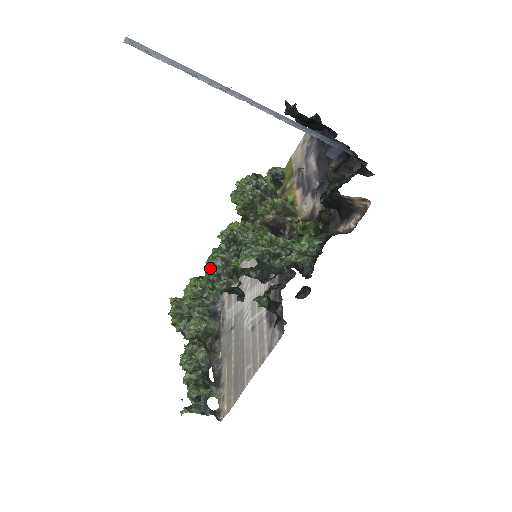
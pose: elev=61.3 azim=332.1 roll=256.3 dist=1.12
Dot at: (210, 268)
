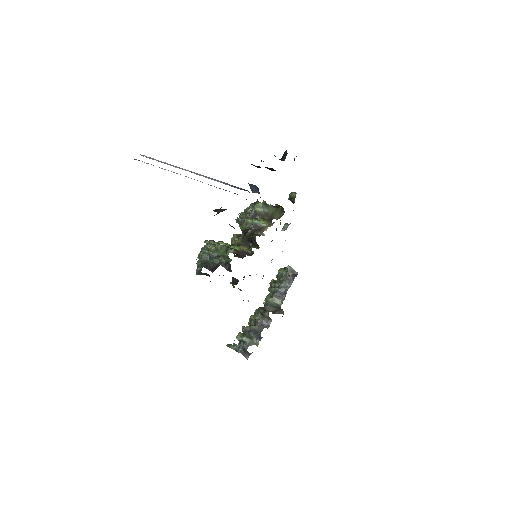
Dot at: occluded
